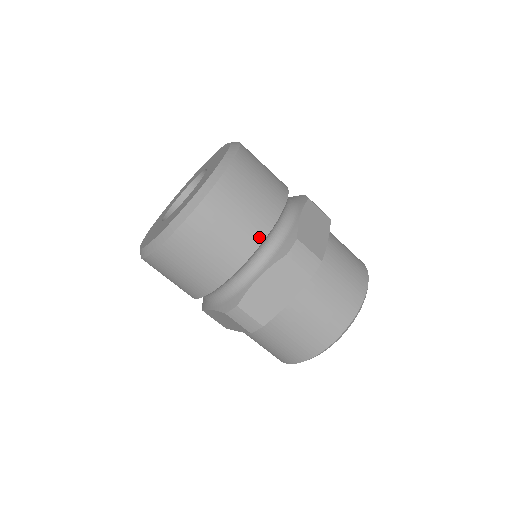
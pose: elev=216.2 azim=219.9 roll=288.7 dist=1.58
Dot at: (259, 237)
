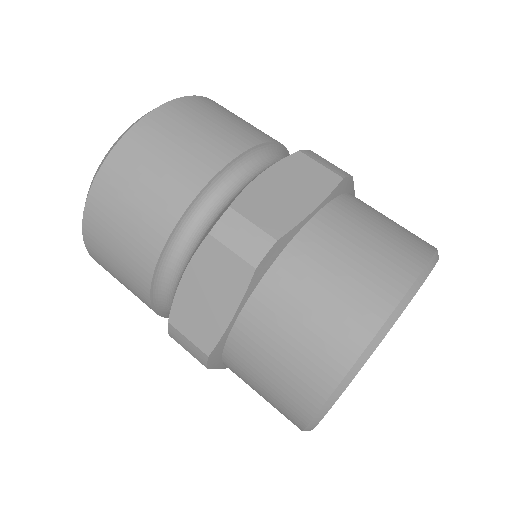
Dot at: (258, 139)
